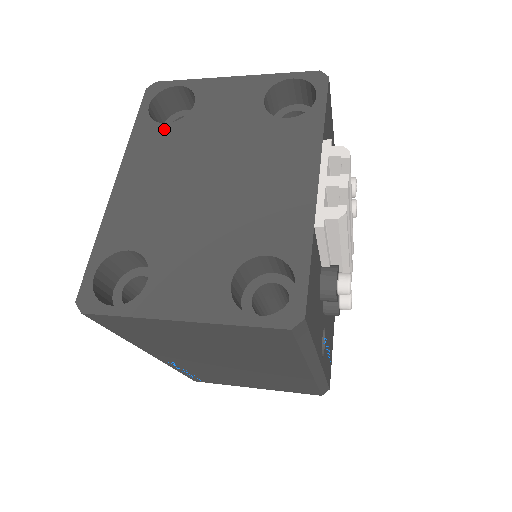
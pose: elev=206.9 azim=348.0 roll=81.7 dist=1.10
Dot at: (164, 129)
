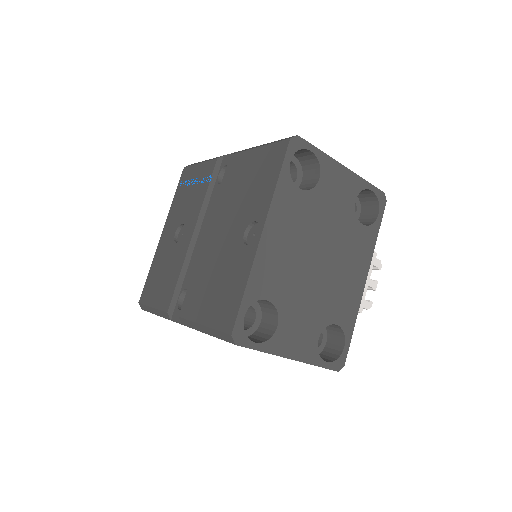
Dot at: (298, 194)
